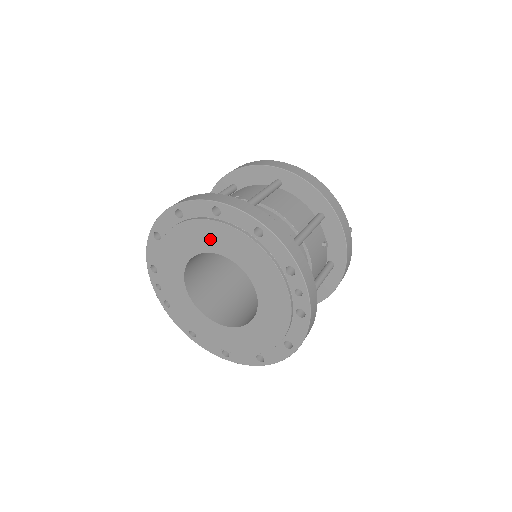
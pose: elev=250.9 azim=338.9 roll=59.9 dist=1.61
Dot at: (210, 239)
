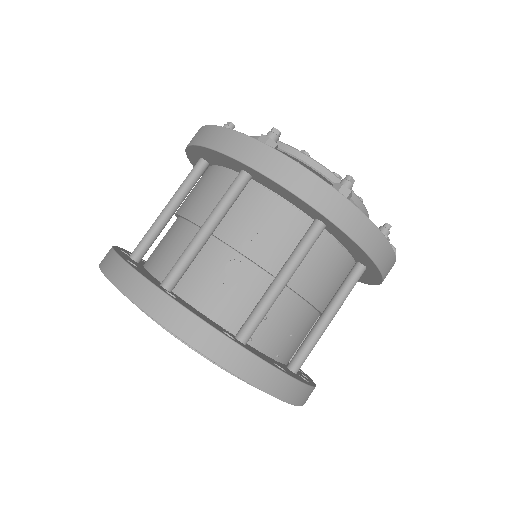
Dot at: occluded
